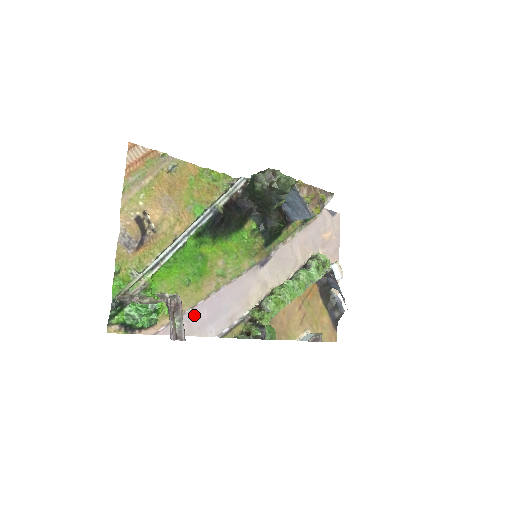
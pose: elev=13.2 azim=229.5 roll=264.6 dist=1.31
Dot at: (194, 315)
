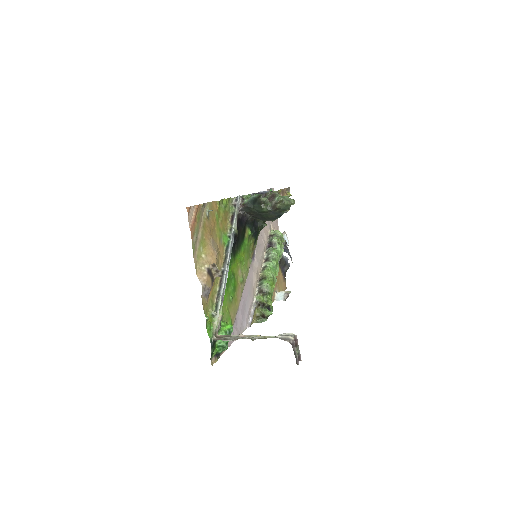
Dot at: (237, 320)
